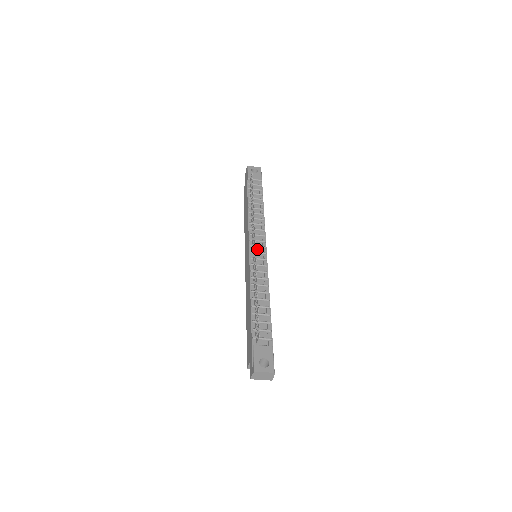
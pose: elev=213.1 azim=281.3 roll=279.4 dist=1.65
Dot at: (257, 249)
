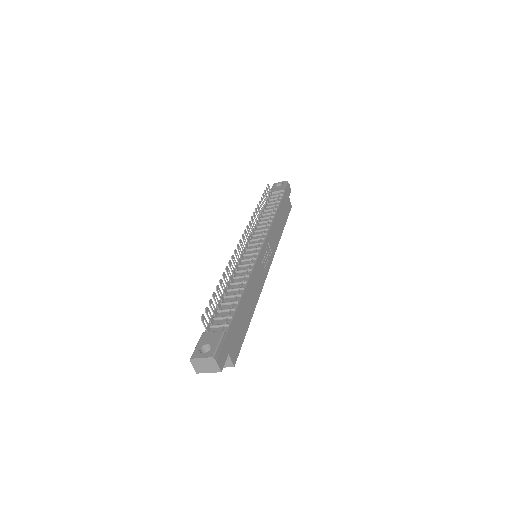
Dot at: (252, 247)
